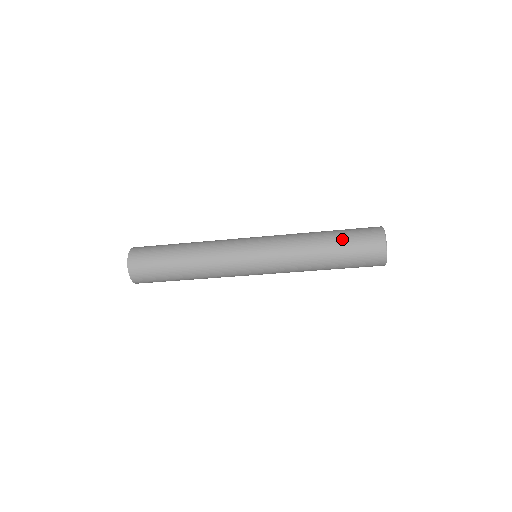
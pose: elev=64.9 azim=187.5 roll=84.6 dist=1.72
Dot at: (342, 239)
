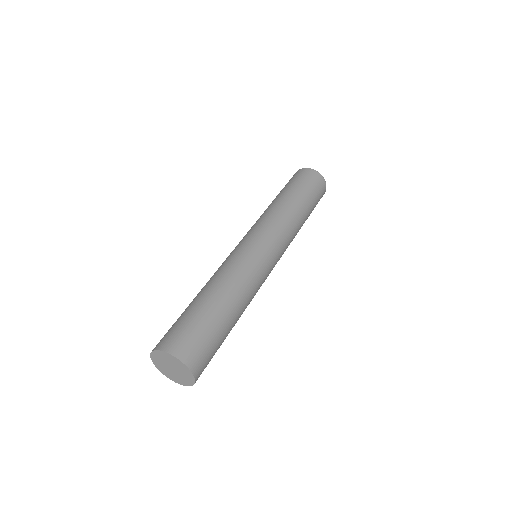
Dot at: (292, 187)
